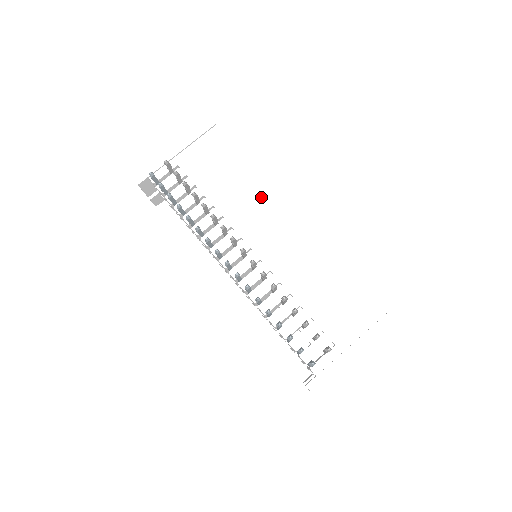
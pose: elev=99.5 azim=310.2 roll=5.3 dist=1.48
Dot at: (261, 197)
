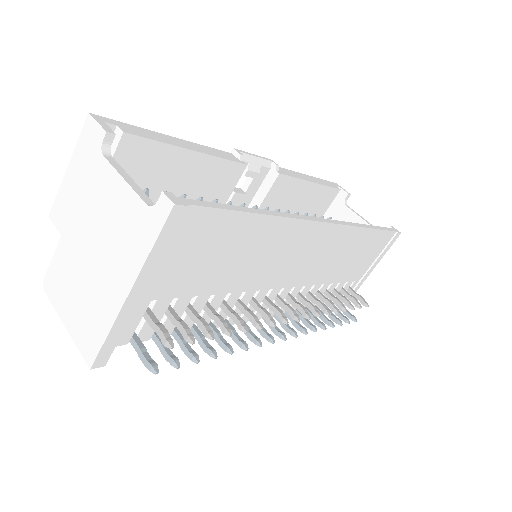
Dot at: (286, 240)
